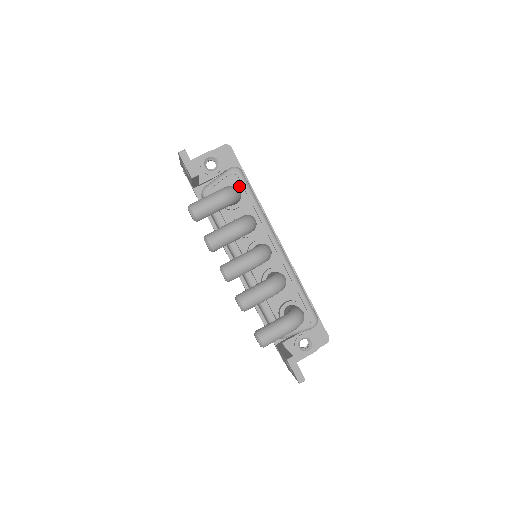
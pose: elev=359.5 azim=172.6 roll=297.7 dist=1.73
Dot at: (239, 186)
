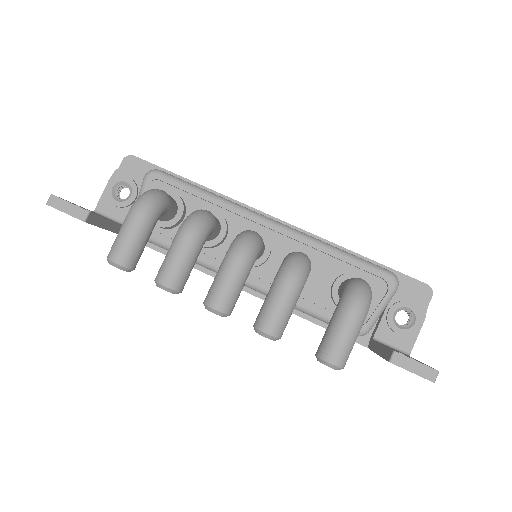
Dot at: (167, 189)
